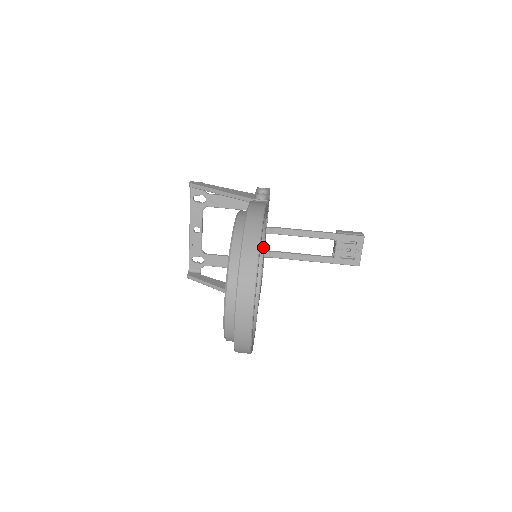
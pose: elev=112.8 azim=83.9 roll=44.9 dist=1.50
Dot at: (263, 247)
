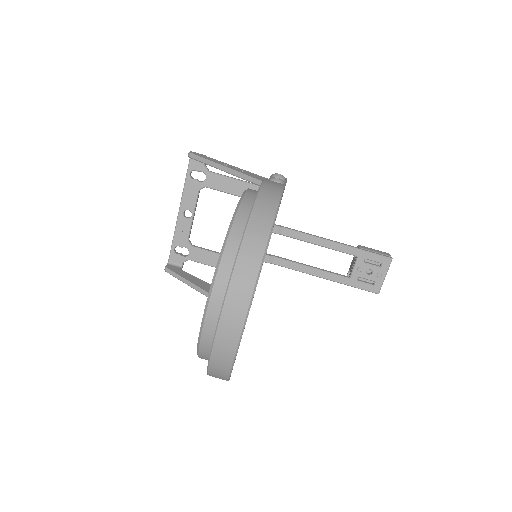
Dot at: (267, 247)
